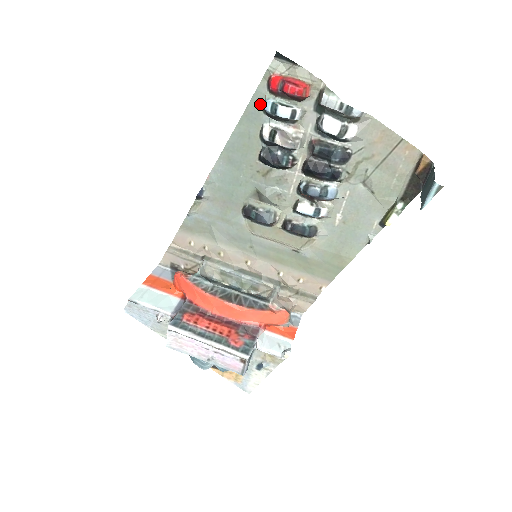
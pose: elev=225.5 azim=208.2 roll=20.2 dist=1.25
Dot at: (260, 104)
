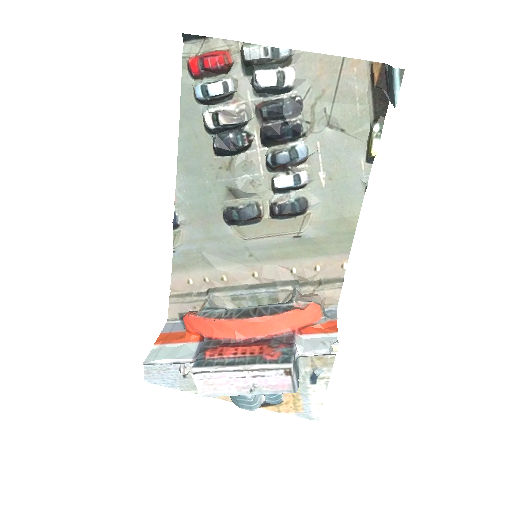
Dot at: (191, 96)
